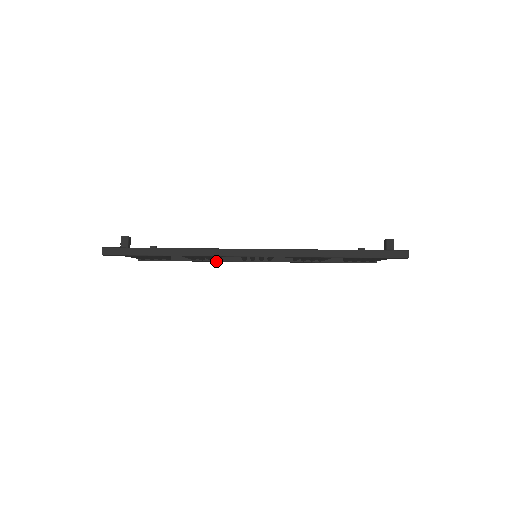
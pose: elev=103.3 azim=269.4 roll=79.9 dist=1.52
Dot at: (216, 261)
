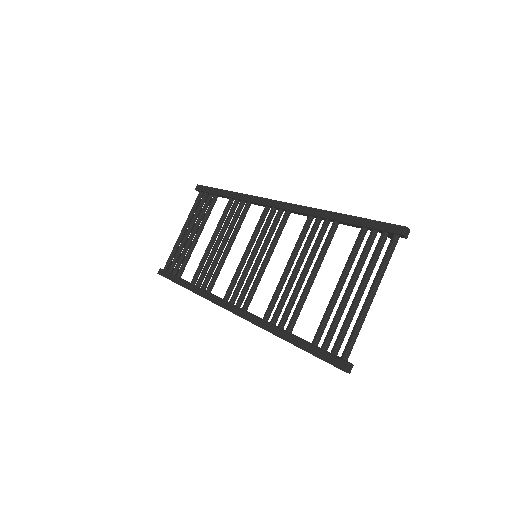
Dot at: (204, 290)
